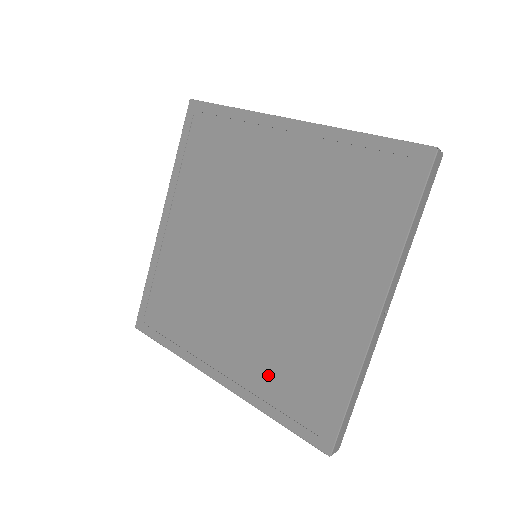
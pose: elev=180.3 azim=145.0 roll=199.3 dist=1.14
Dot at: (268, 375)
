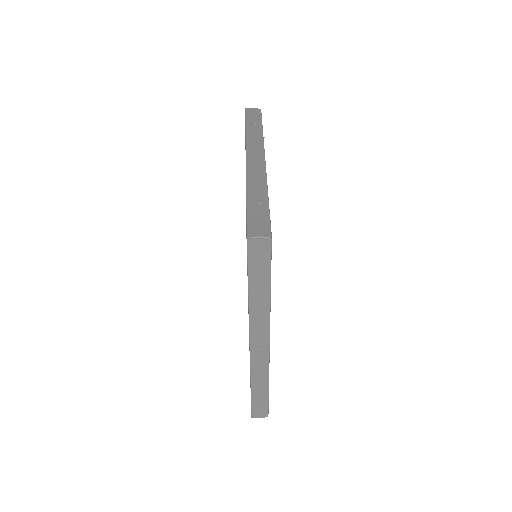
Dot at: occluded
